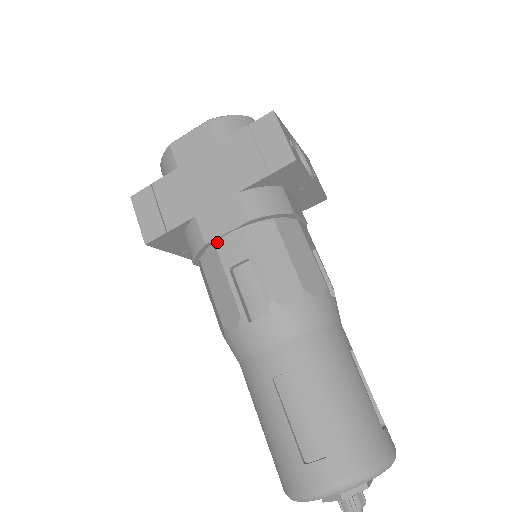
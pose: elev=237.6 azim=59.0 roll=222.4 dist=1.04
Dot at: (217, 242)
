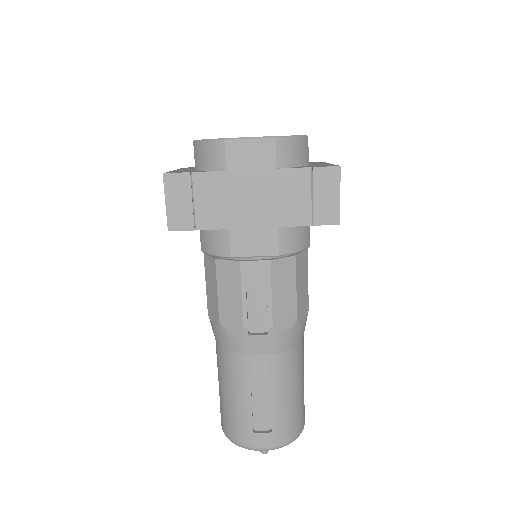
Dot at: (243, 261)
